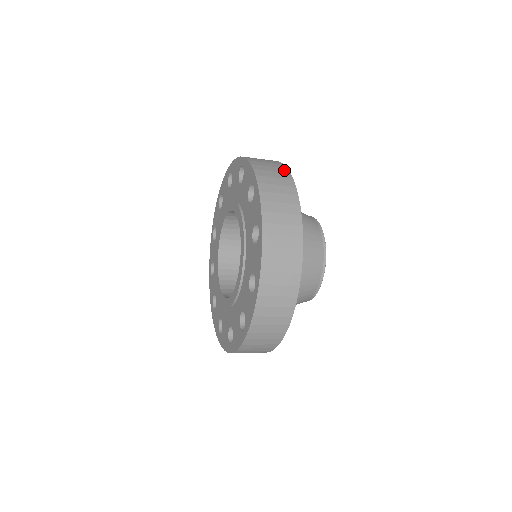
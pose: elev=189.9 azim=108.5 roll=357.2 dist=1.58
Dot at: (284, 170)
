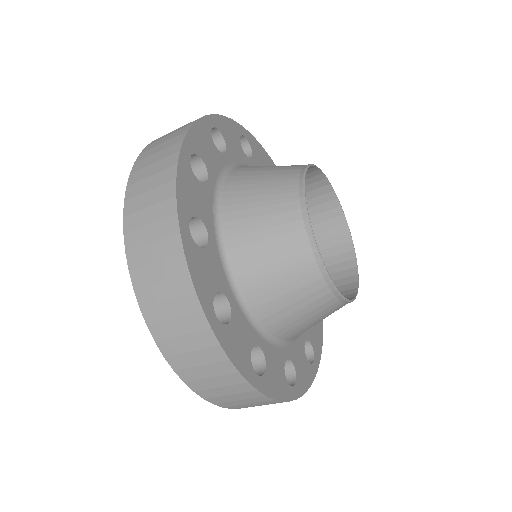
Dot at: occluded
